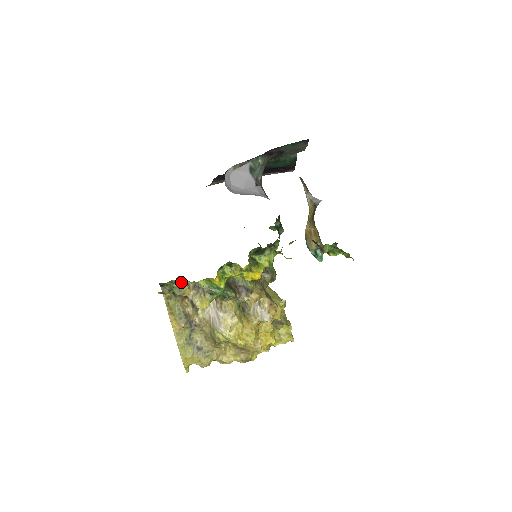
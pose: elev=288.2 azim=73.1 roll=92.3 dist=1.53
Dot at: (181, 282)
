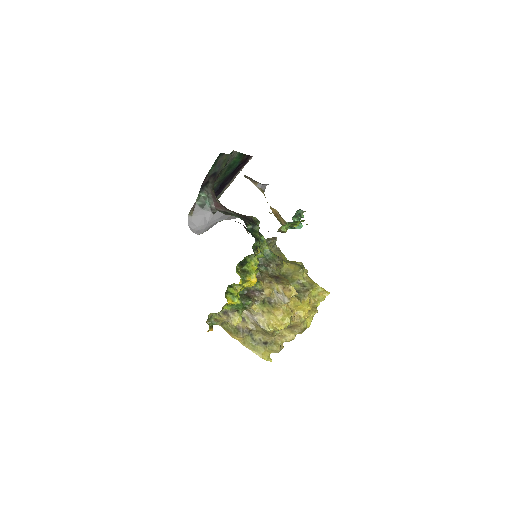
Dot at: (214, 316)
